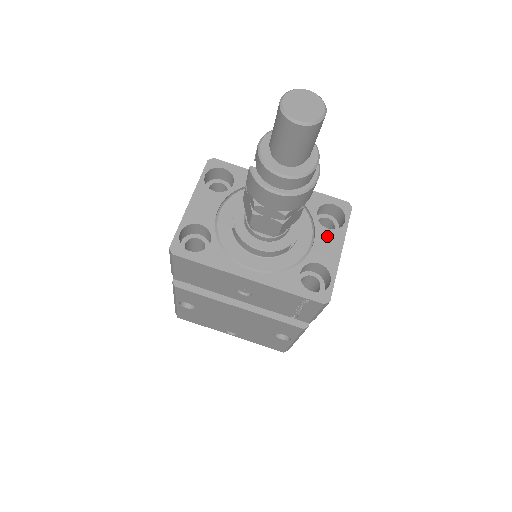
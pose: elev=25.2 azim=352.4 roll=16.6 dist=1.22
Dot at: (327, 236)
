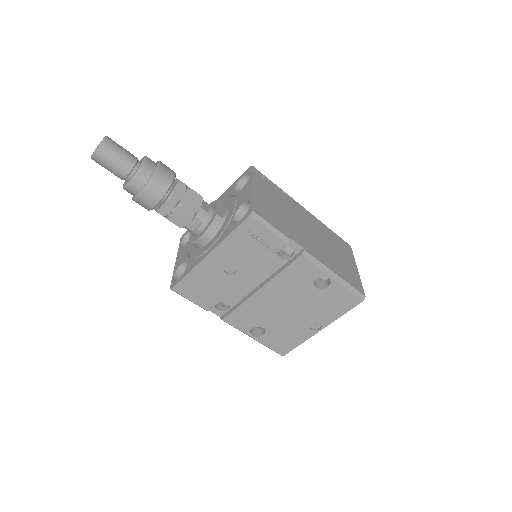
Dot at: (243, 191)
